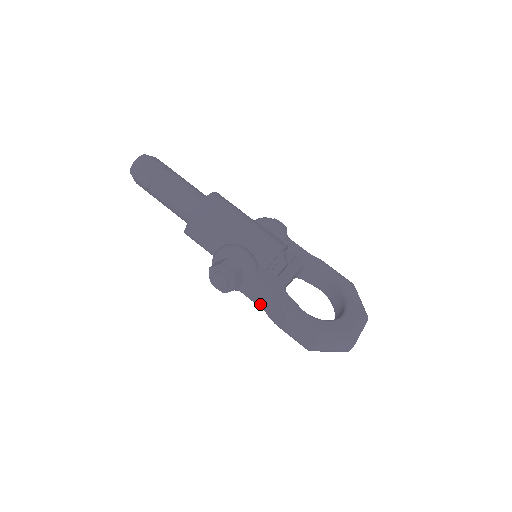
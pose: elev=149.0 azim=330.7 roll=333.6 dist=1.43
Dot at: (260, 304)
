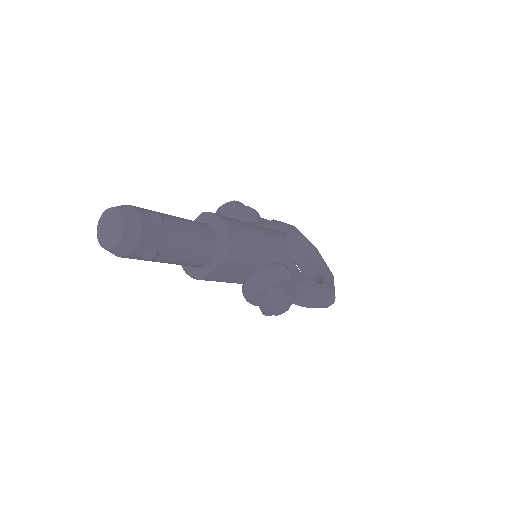
Dot at: occluded
